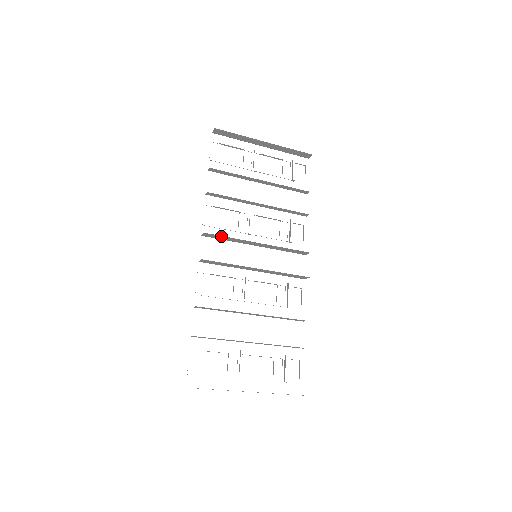
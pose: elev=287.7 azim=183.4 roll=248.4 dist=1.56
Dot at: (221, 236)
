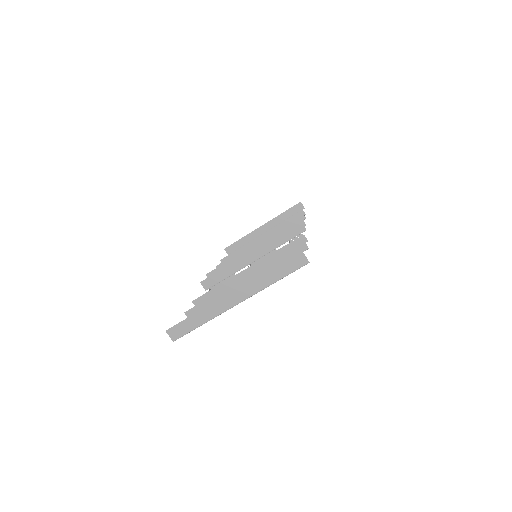
Dot at: (220, 267)
